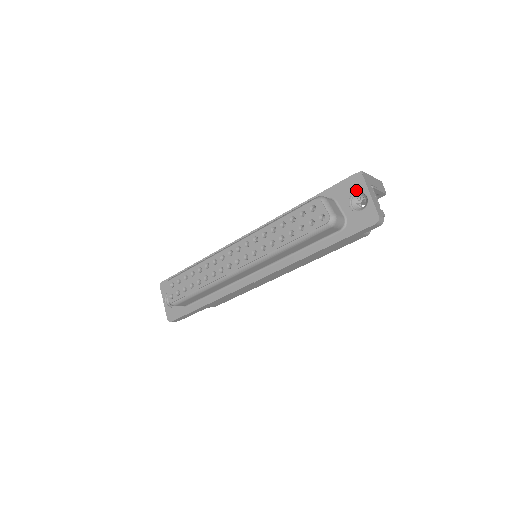
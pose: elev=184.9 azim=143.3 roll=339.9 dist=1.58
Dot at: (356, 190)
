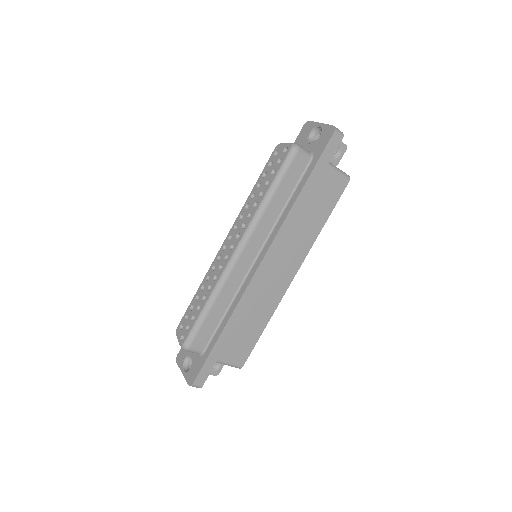
Dot at: (309, 131)
